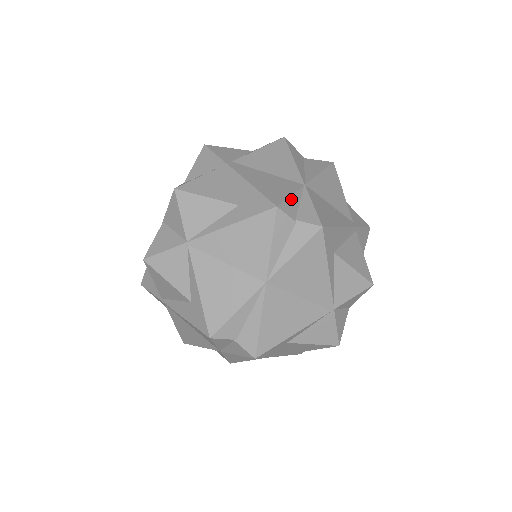
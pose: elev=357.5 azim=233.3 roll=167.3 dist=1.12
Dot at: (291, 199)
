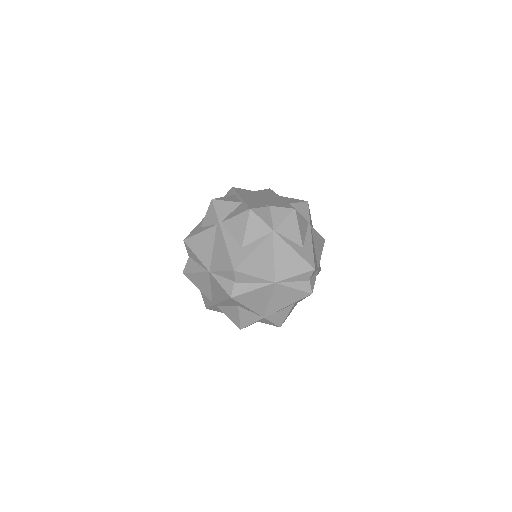
Dot at: occluded
